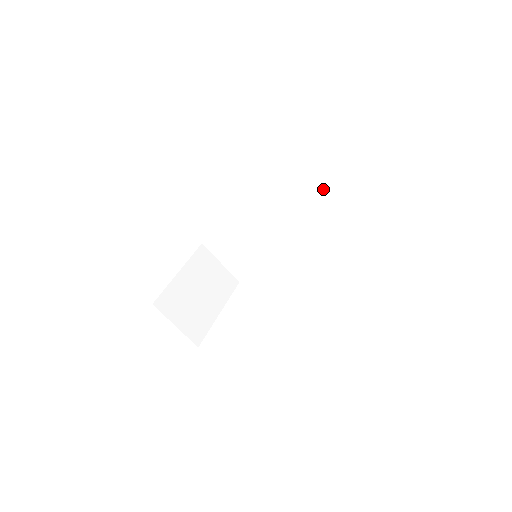
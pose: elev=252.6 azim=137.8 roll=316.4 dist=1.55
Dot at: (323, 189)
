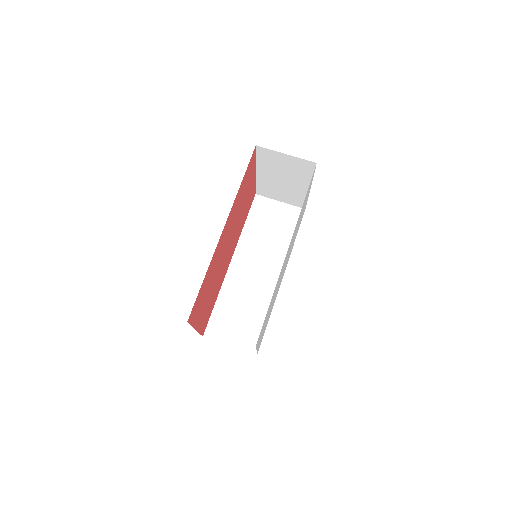
Dot at: (272, 215)
